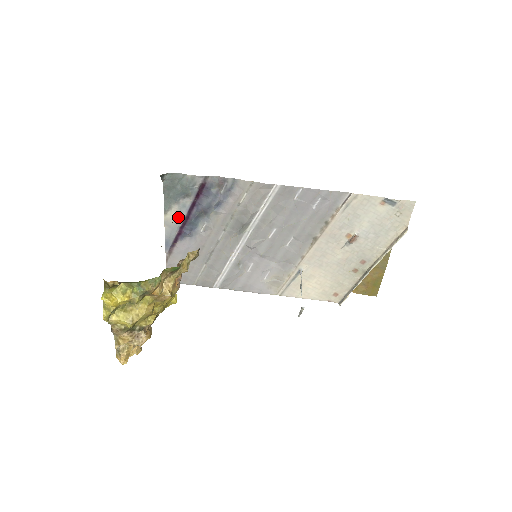
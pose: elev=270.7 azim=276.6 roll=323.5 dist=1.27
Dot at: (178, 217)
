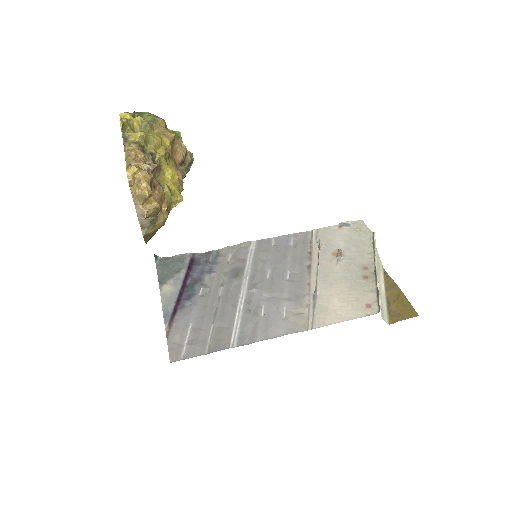
Dot at: (174, 288)
